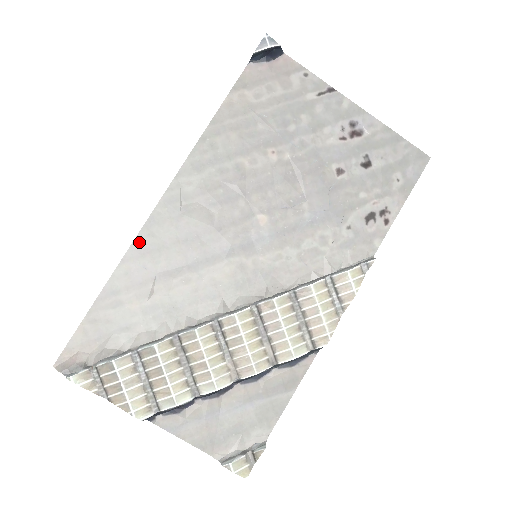
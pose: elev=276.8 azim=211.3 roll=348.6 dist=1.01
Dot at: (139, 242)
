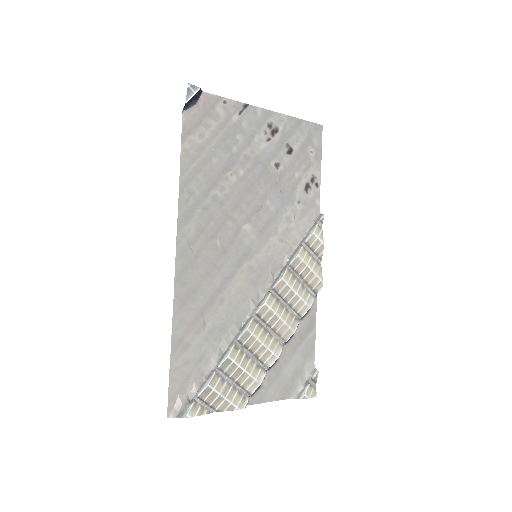
Dot at: (178, 294)
